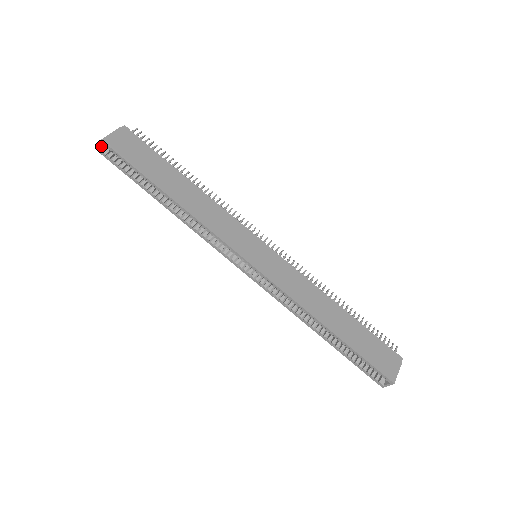
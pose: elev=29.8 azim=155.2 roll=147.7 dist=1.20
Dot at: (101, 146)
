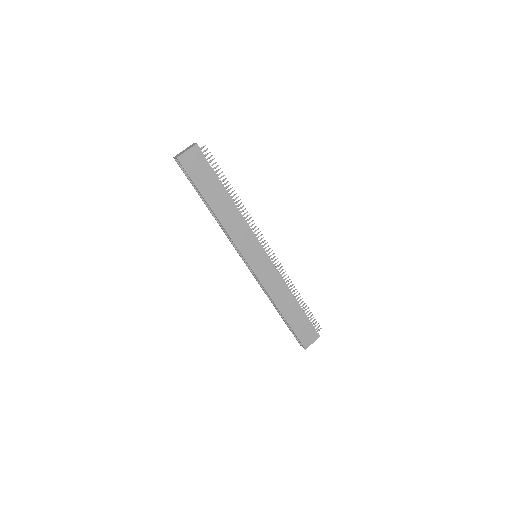
Dot at: (176, 159)
